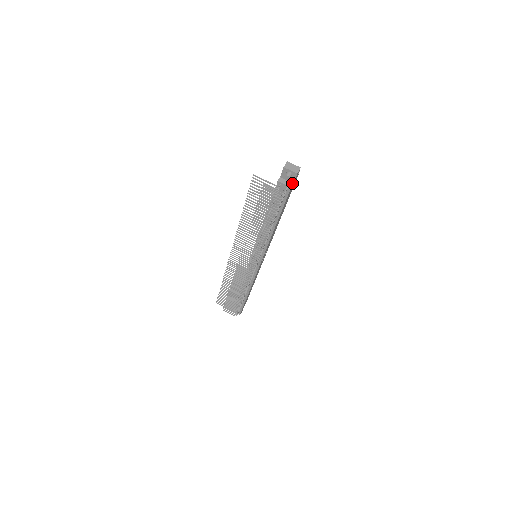
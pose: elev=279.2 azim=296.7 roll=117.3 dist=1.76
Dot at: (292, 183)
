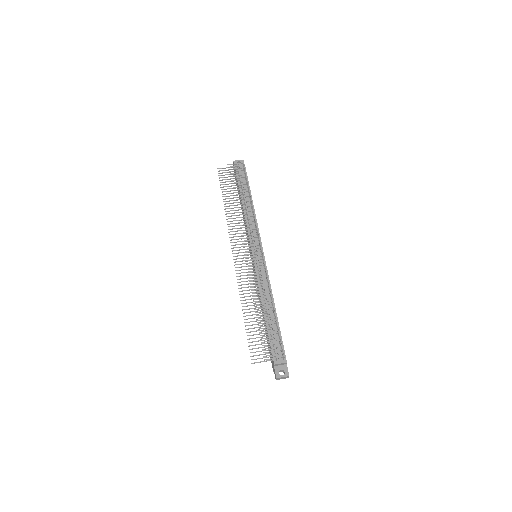
Dot at: (244, 167)
